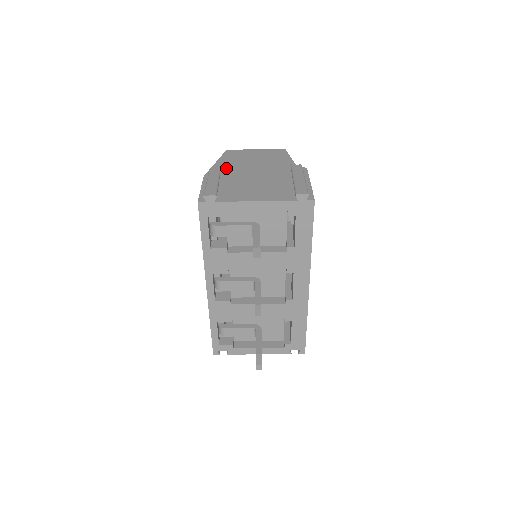
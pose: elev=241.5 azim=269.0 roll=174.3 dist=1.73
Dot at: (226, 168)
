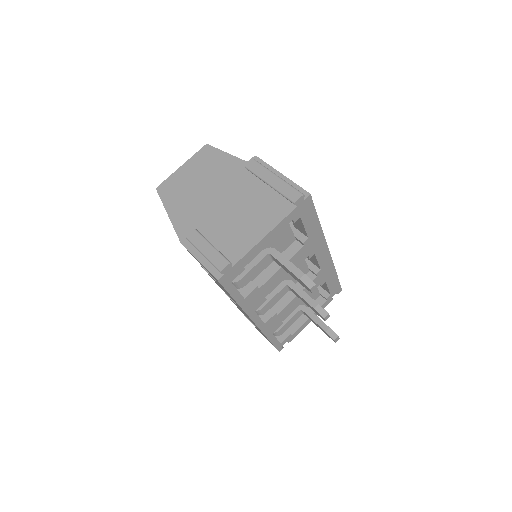
Dot at: (187, 215)
